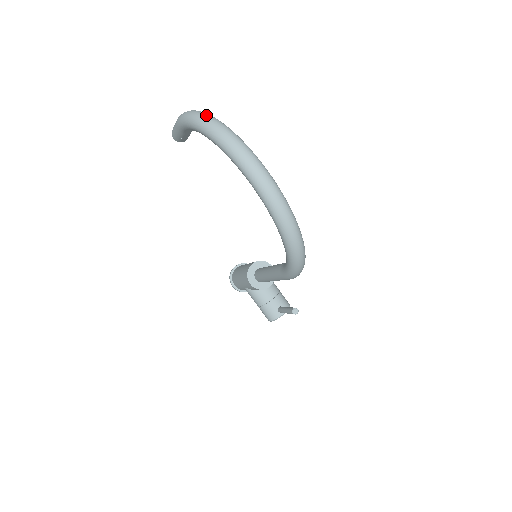
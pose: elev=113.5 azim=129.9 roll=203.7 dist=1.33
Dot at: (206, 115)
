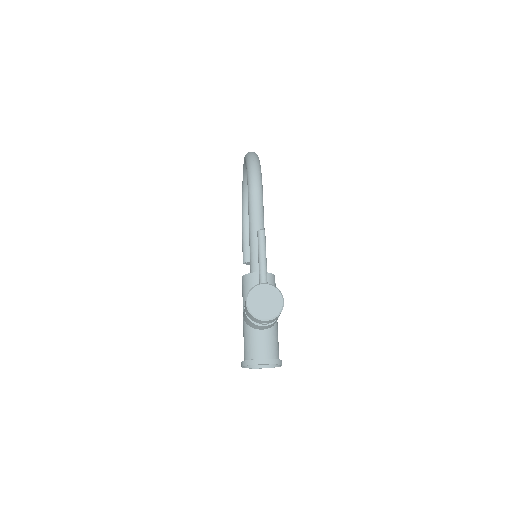
Dot at: occluded
